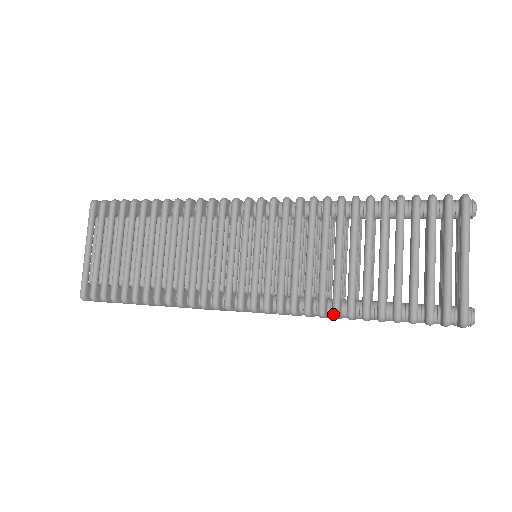
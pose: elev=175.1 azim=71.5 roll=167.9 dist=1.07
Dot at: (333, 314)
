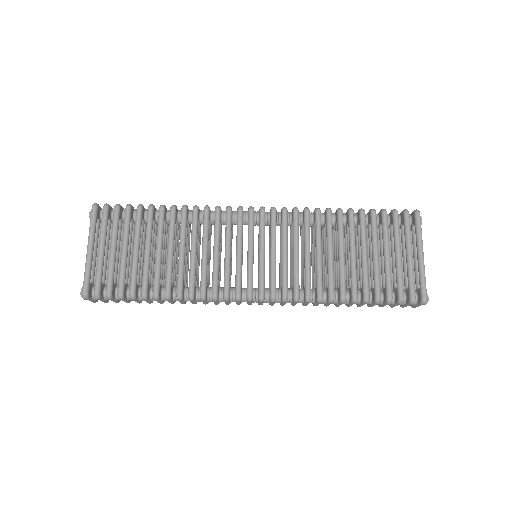
Dot at: (330, 299)
